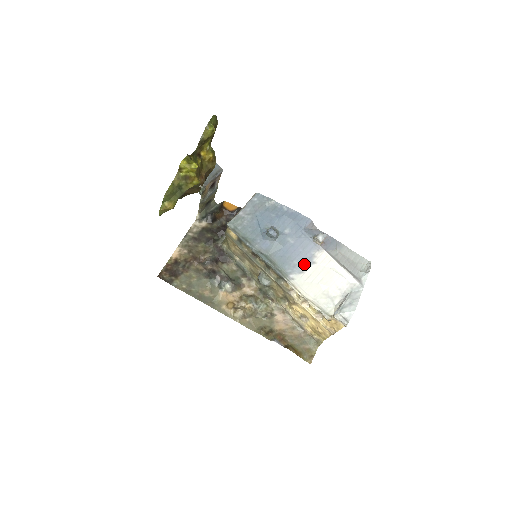
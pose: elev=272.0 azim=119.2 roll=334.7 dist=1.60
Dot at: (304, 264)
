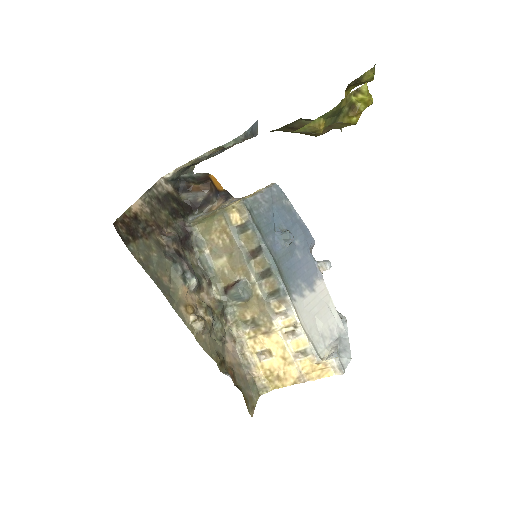
Dot at: (306, 288)
